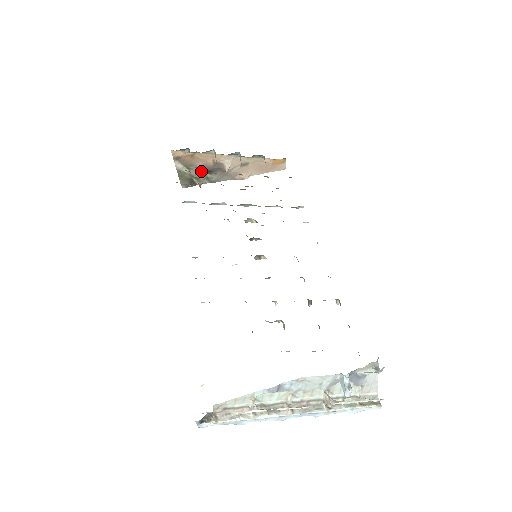
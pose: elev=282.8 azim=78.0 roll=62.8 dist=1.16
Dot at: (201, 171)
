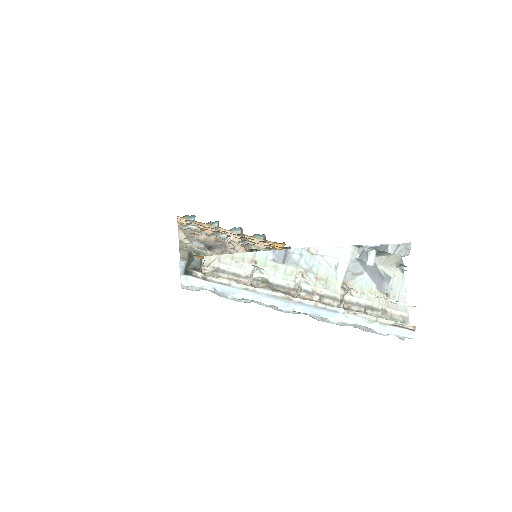
Dot at: occluded
